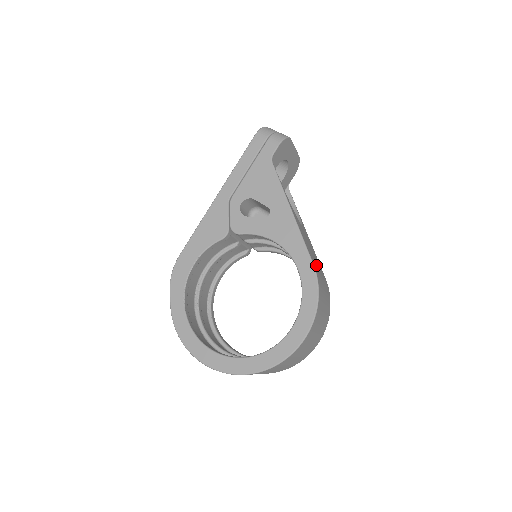
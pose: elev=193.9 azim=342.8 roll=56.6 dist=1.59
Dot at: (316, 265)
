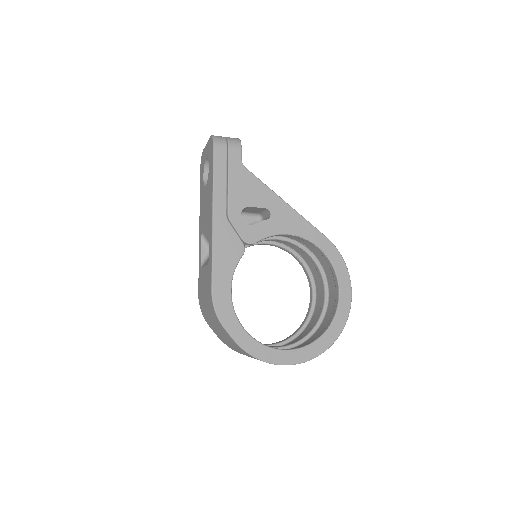
Dot at: occluded
